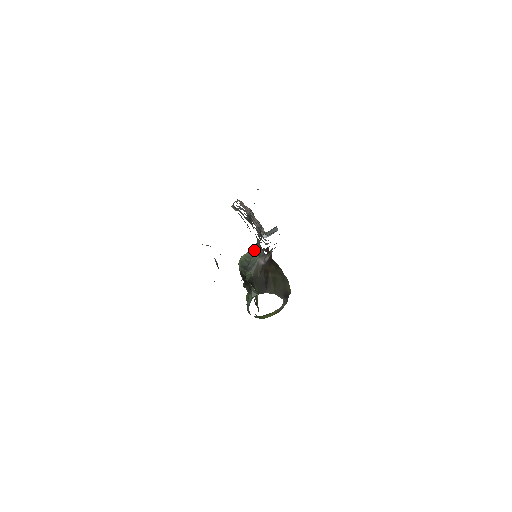
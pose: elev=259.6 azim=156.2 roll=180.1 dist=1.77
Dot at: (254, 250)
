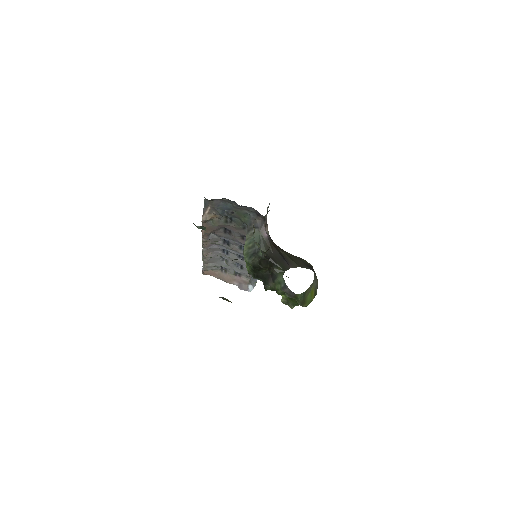
Dot at: (250, 231)
